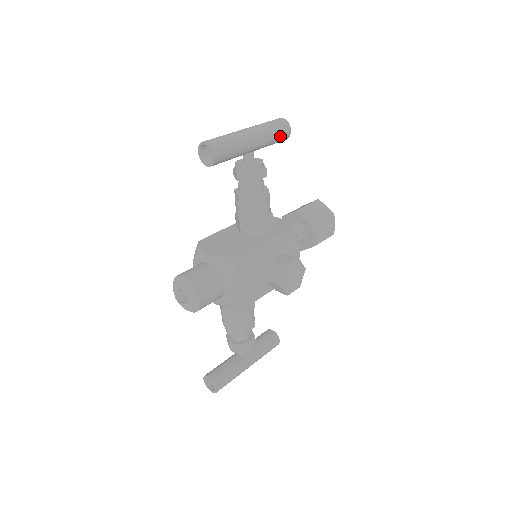
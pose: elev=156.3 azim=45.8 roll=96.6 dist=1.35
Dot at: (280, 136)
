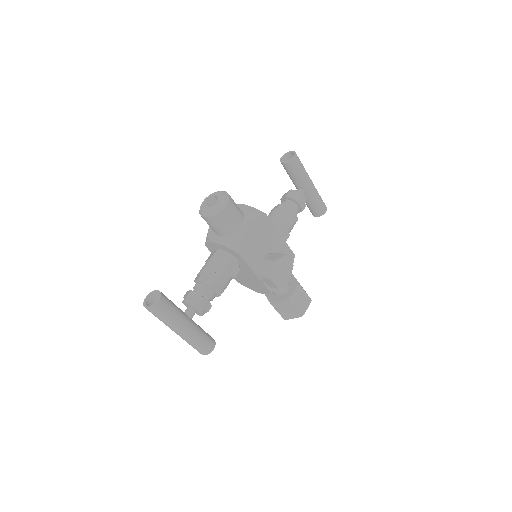
Dot at: (320, 206)
